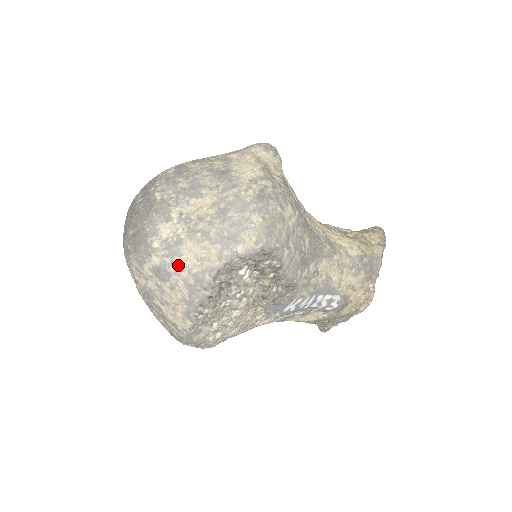
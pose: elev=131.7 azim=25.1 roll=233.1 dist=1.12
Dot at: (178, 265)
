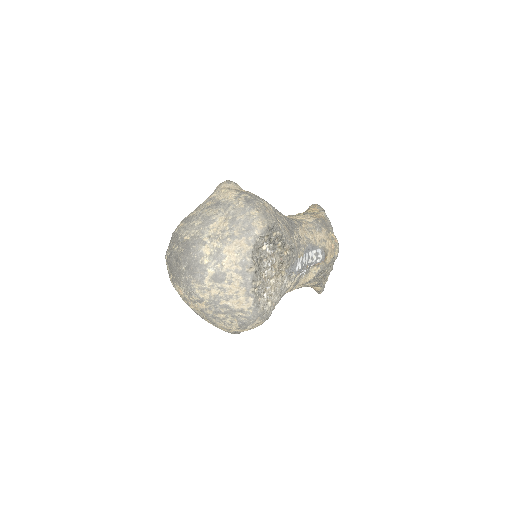
Dot at: (227, 264)
